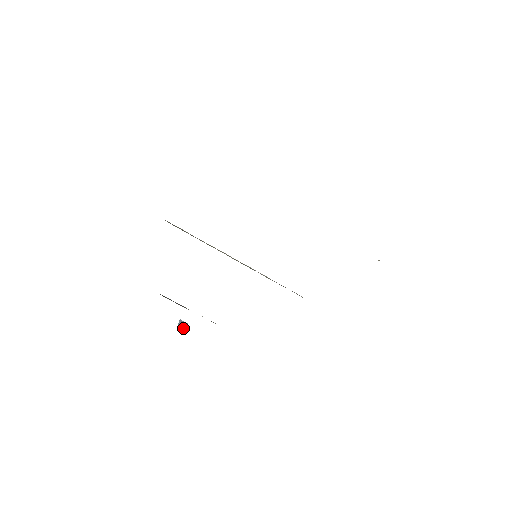
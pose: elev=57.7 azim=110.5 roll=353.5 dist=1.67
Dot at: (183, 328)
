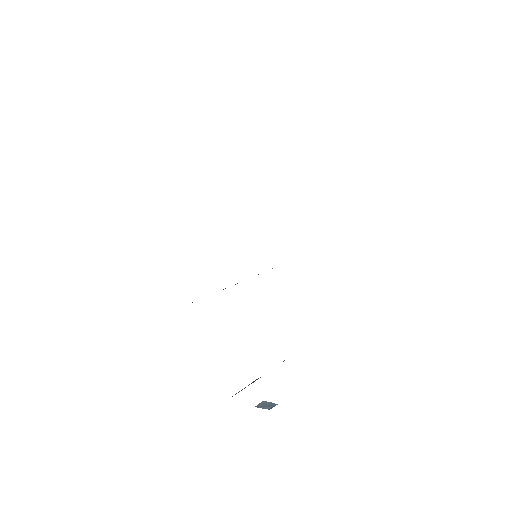
Dot at: (270, 405)
